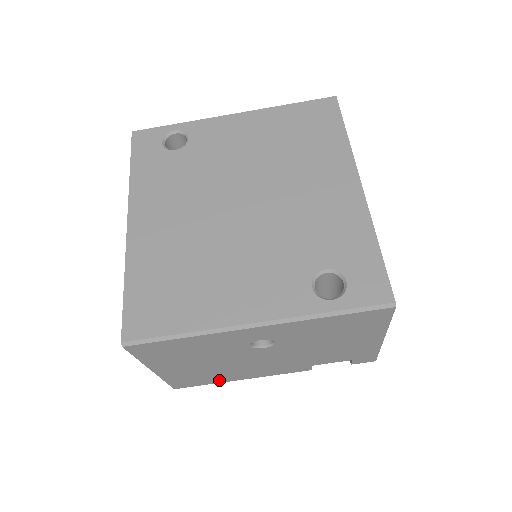
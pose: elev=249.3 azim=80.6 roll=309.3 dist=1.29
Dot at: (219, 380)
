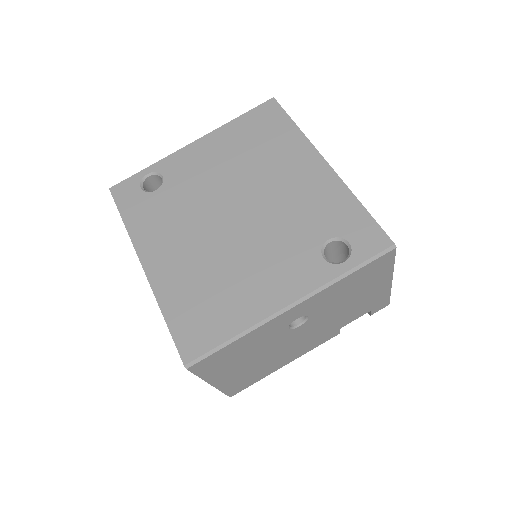
Dot at: (266, 373)
